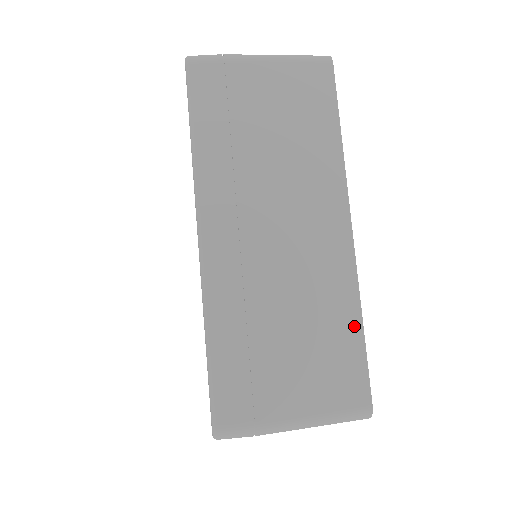
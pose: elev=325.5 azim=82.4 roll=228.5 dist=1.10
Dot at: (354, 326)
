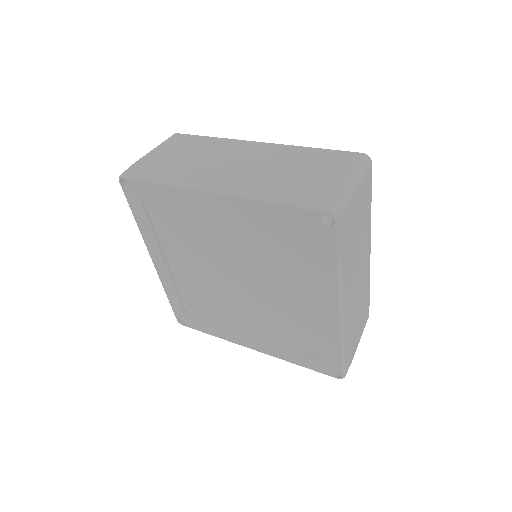
Dot at: (369, 292)
